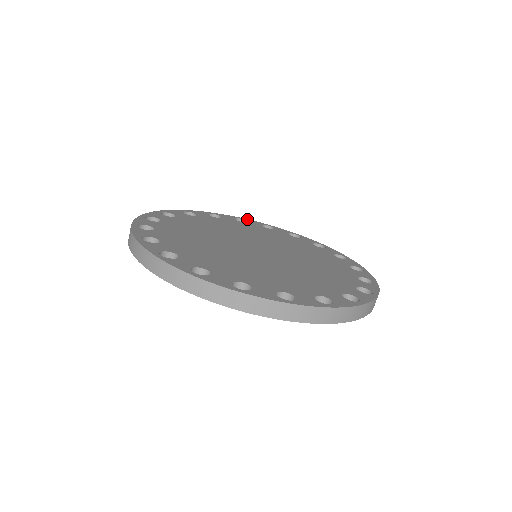
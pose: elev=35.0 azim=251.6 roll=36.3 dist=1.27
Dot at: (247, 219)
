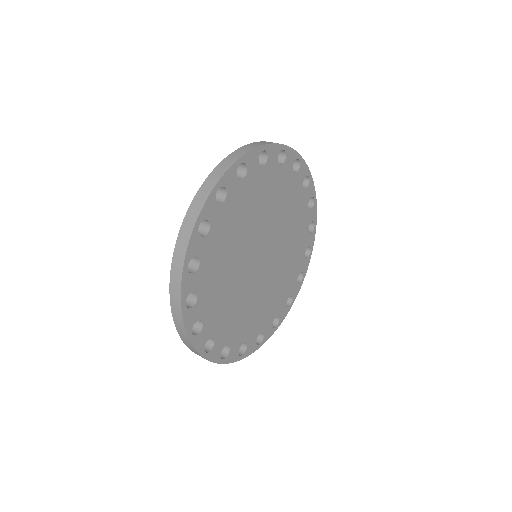
Dot at: (289, 148)
